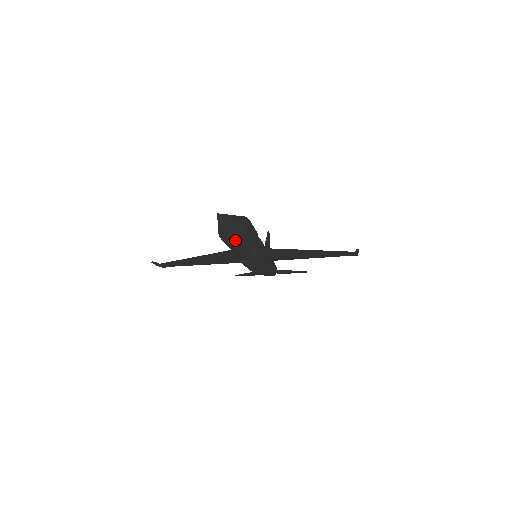
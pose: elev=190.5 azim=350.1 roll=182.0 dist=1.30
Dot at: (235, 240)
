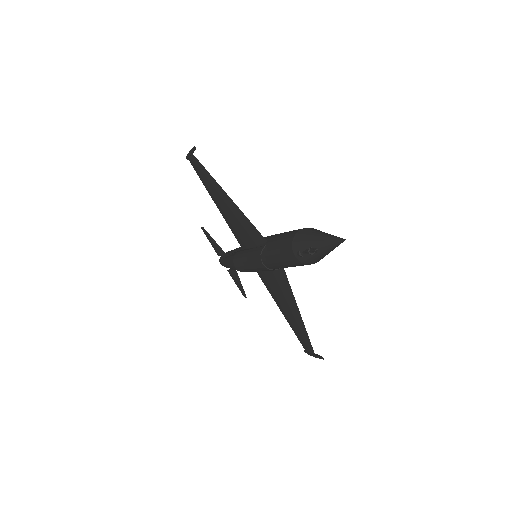
Dot at: (303, 258)
